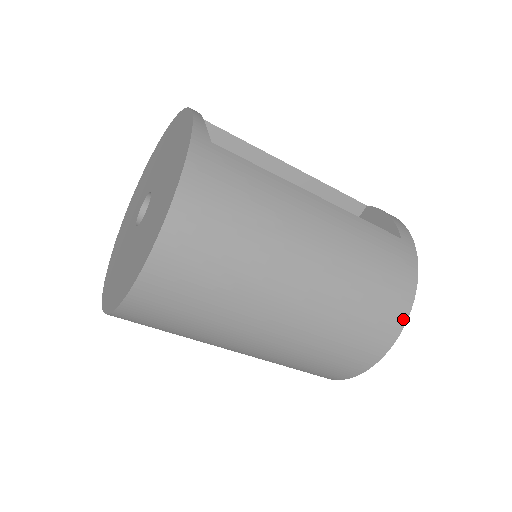
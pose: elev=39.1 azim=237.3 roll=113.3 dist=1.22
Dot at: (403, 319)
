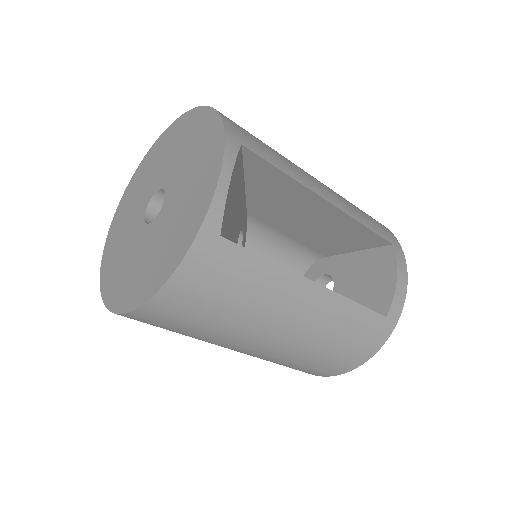
Dot at: (344, 371)
